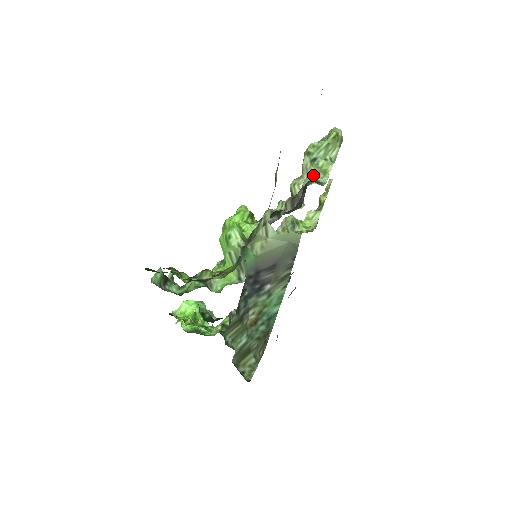
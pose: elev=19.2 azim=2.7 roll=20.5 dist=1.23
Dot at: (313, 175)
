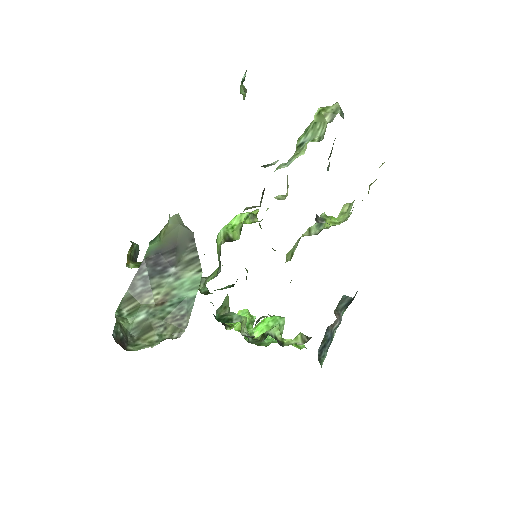
Dot at: occluded
